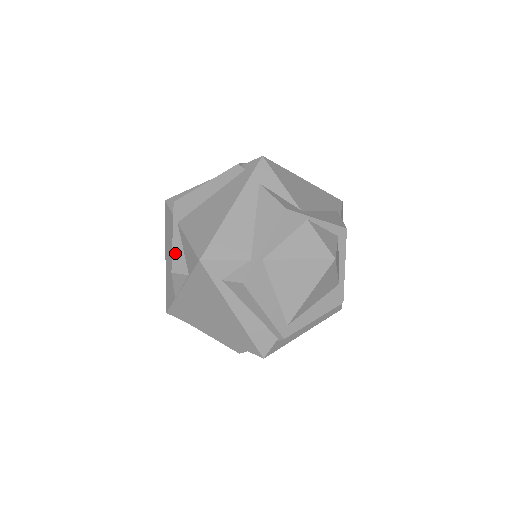
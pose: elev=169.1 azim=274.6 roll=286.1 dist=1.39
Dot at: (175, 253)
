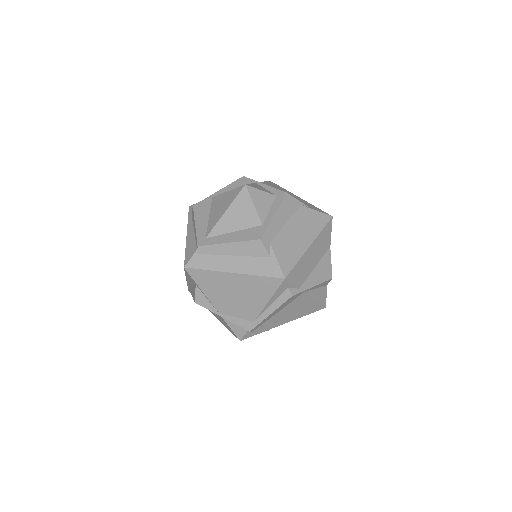
Dot at: occluded
